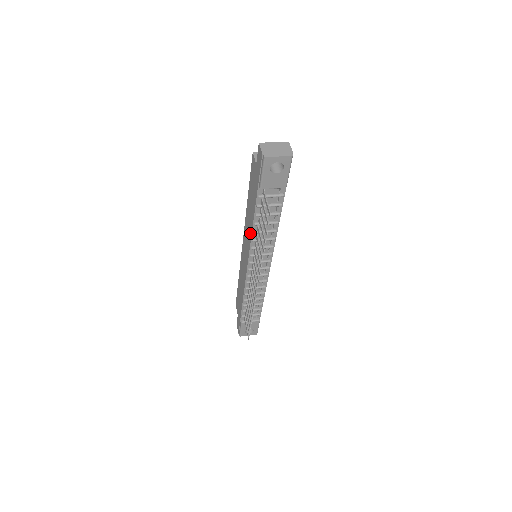
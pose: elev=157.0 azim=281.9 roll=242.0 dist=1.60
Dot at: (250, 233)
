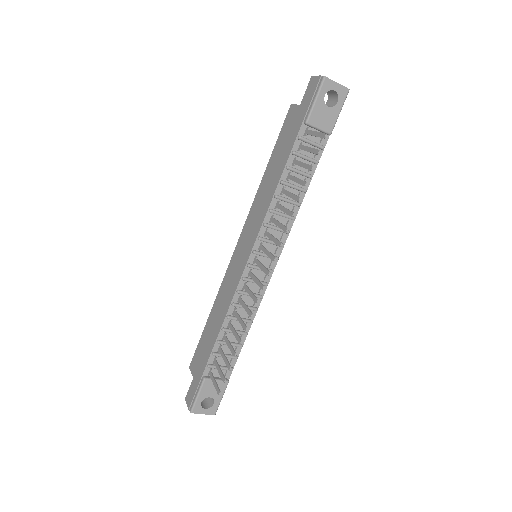
Dot at: (267, 202)
